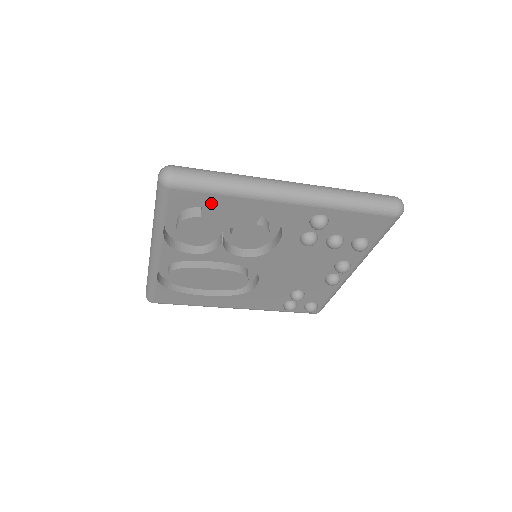
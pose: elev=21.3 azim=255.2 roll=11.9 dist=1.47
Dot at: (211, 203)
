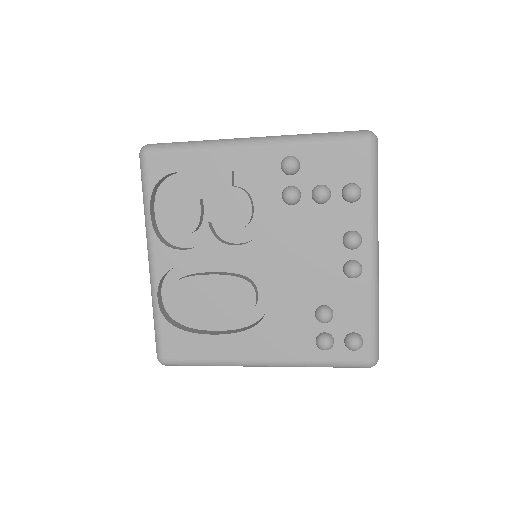
Dot at: (183, 165)
